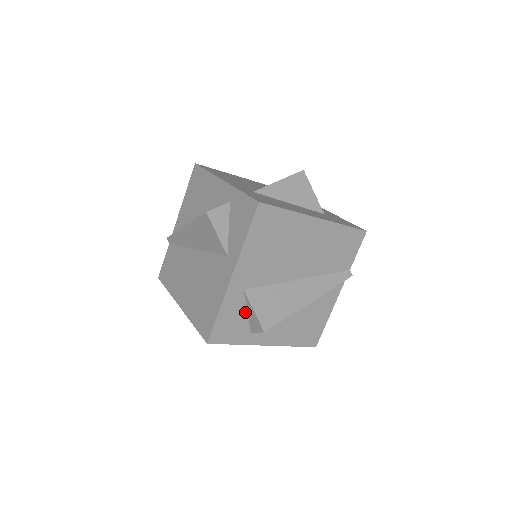
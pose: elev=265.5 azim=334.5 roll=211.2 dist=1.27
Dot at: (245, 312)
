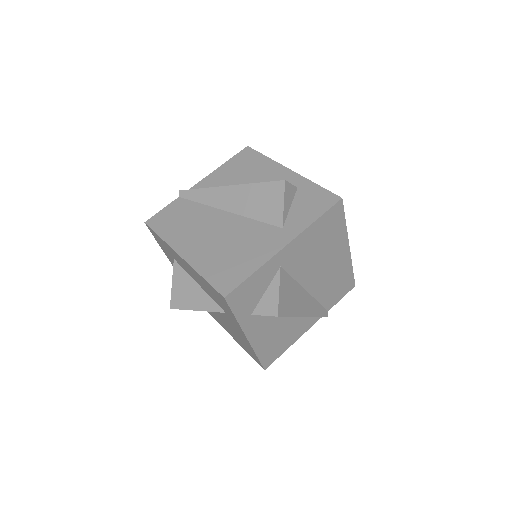
Dot at: (264, 290)
